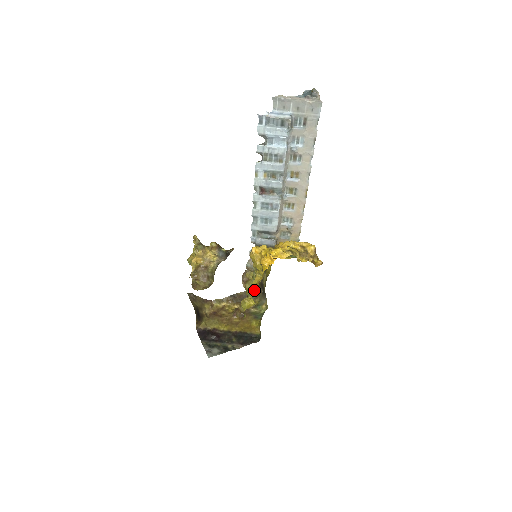
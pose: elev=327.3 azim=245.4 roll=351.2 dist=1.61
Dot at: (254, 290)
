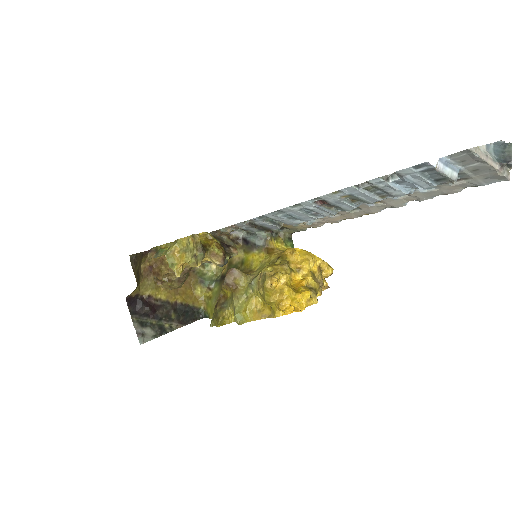
Dot at: occluded
